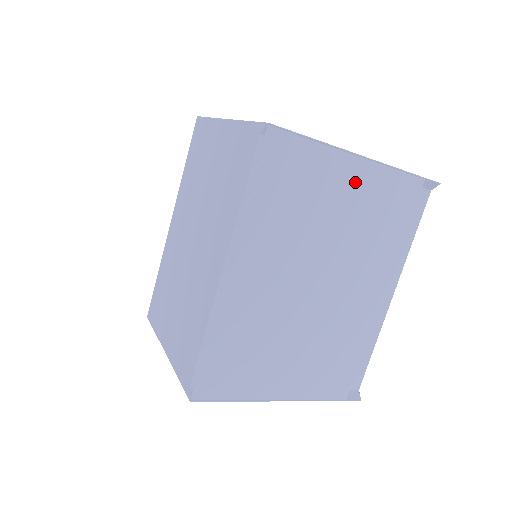
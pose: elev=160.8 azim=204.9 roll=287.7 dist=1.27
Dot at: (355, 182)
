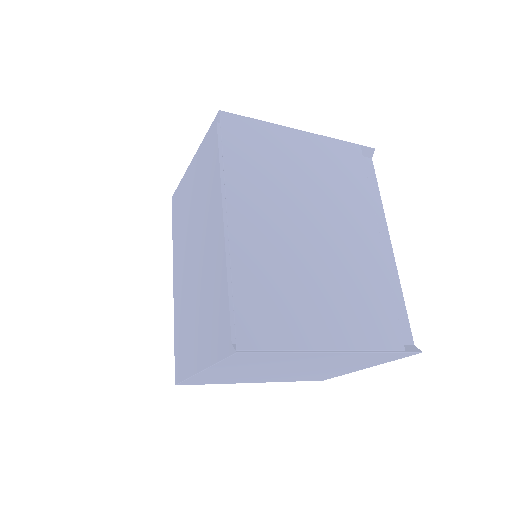
Dot at: (305, 147)
